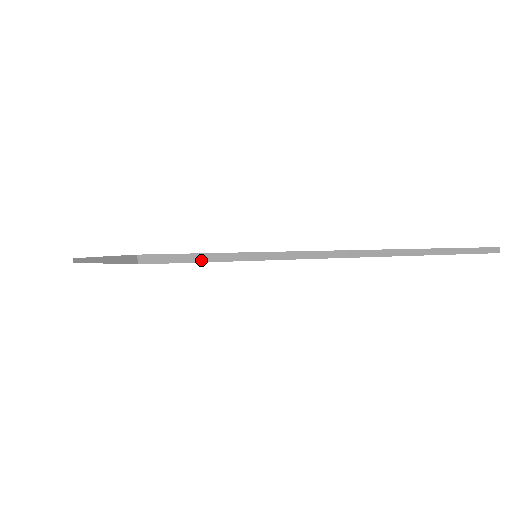
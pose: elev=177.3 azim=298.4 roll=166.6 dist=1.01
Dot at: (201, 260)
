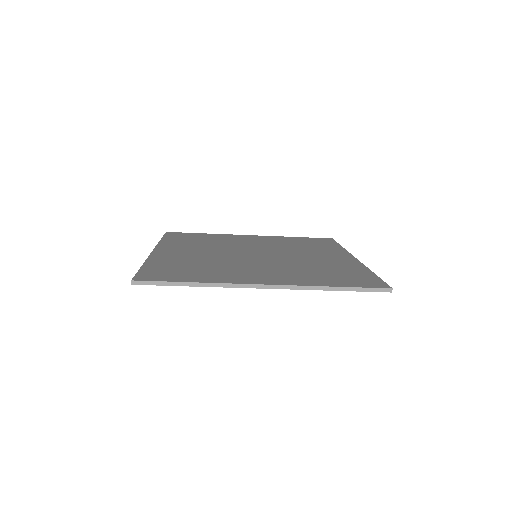
Dot at: (163, 284)
